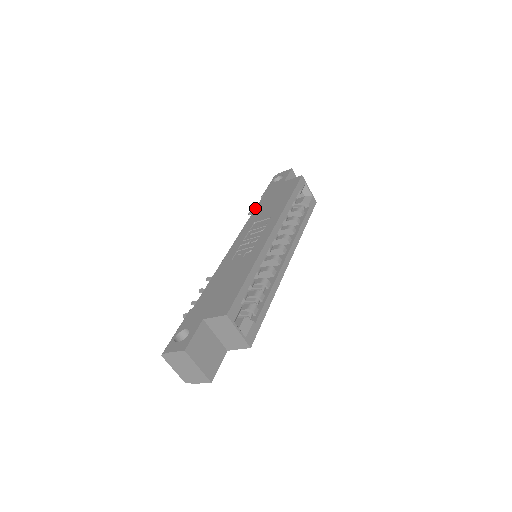
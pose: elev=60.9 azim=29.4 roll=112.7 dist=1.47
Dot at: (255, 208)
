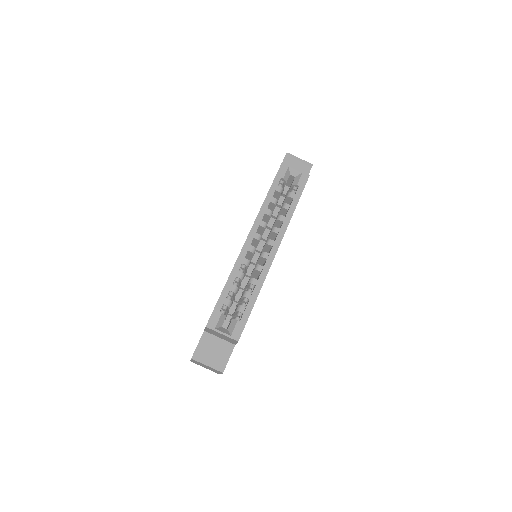
Dot at: occluded
